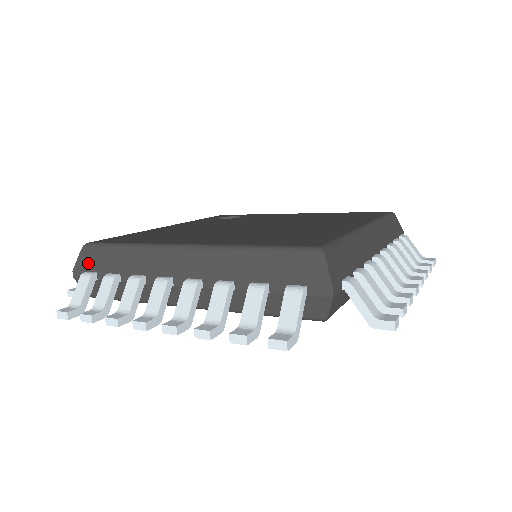
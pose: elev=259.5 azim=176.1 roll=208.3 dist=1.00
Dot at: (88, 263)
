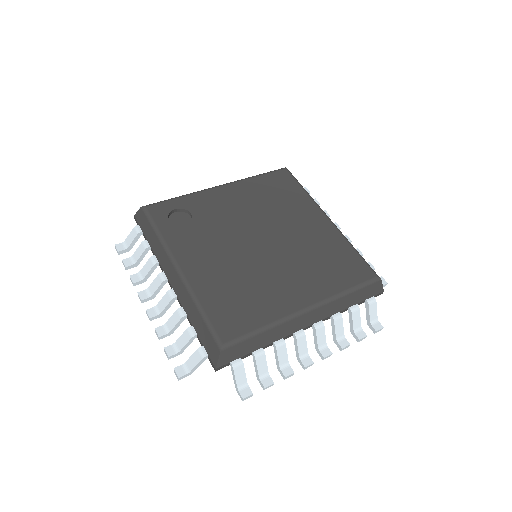
Dot at: (231, 357)
